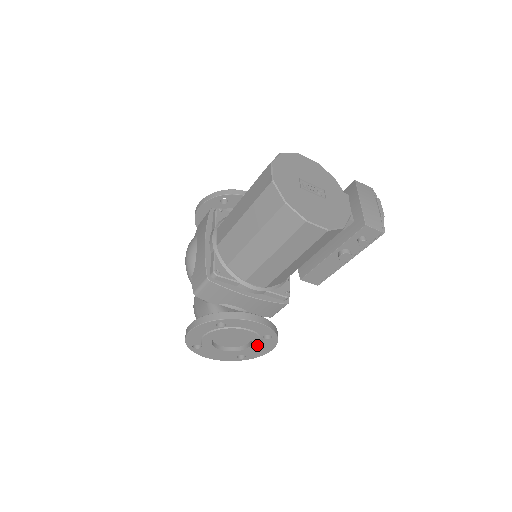
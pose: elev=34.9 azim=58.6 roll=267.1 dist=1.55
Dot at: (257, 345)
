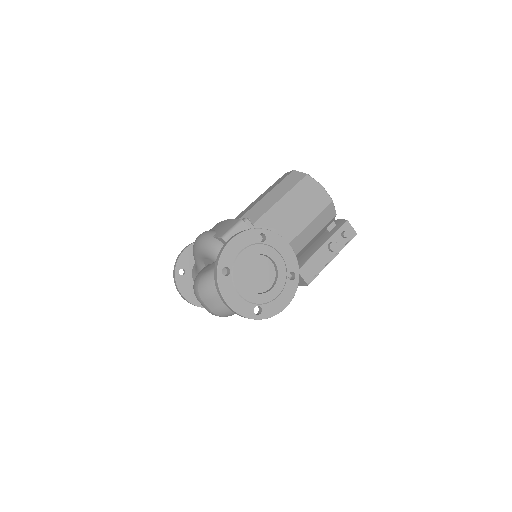
Dot at: (279, 288)
